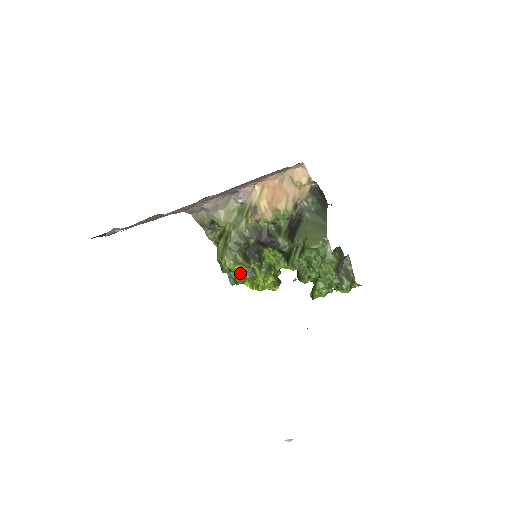
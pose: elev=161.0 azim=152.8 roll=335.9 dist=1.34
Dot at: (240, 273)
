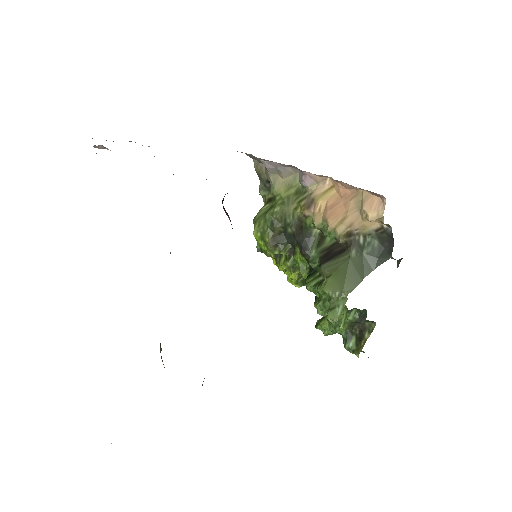
Dot at: occluded
